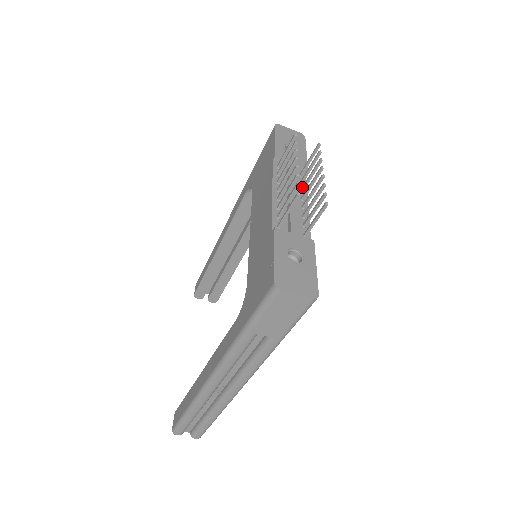
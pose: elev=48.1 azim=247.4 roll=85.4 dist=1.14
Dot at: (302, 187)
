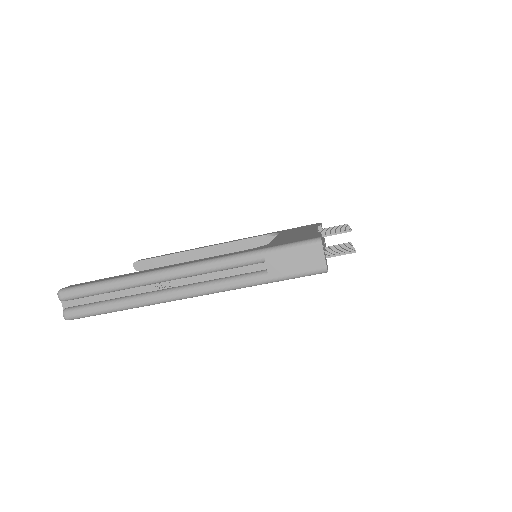
Dot at: (325, 249)
